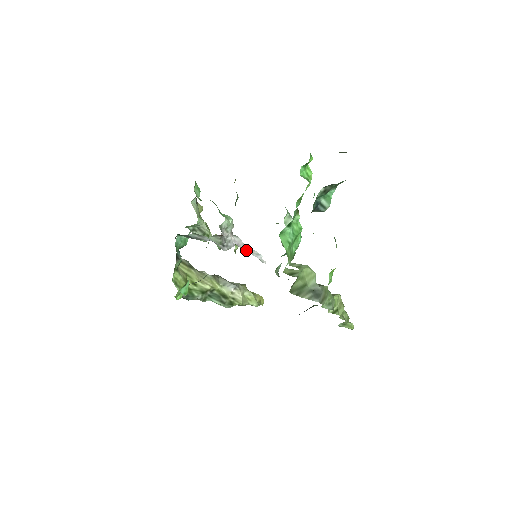
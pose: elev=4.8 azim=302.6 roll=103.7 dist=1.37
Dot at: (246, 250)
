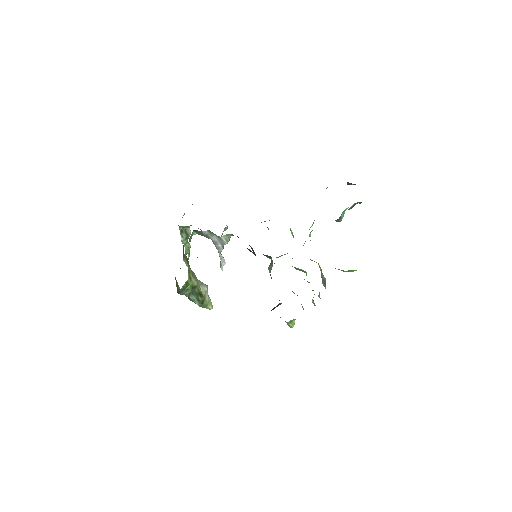
Dot at: (220, 255)
